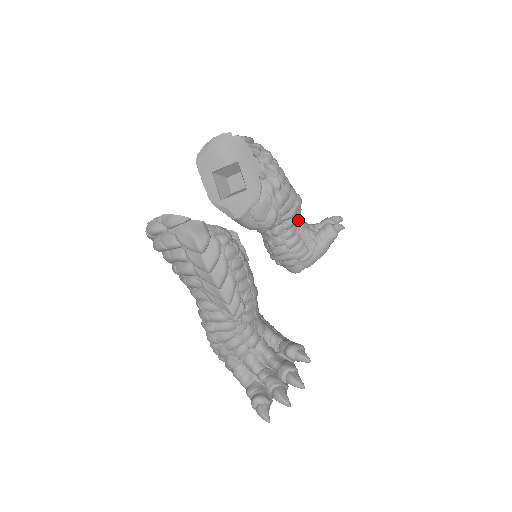
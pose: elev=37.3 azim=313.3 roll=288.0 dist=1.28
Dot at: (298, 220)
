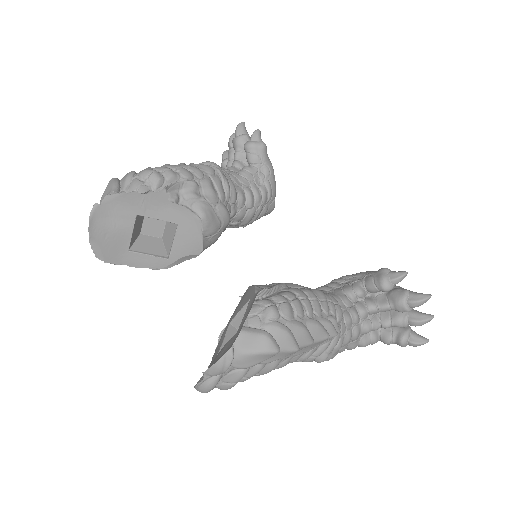
Dot at: occluded
